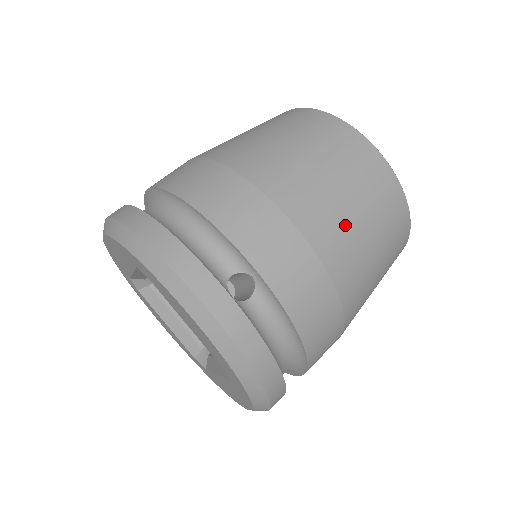
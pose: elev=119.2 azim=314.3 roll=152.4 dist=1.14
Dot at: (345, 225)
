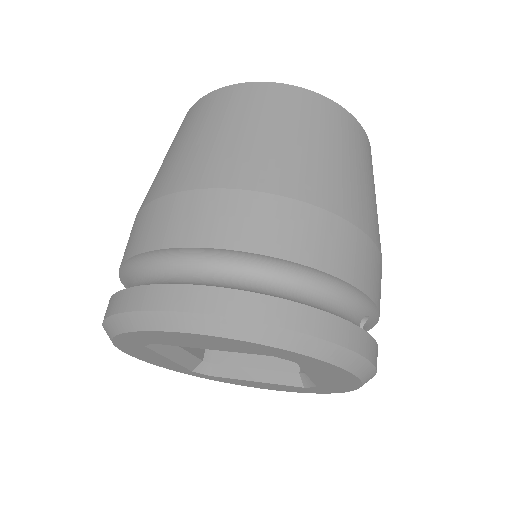
Dot at: occluded
